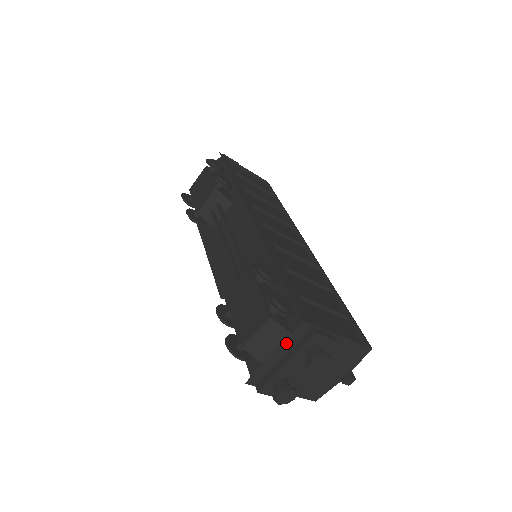
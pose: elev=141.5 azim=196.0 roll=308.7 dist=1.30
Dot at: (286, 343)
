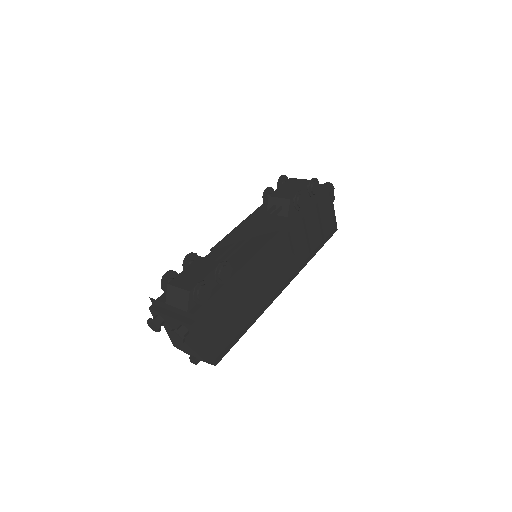
Dot at: (179, 310)
